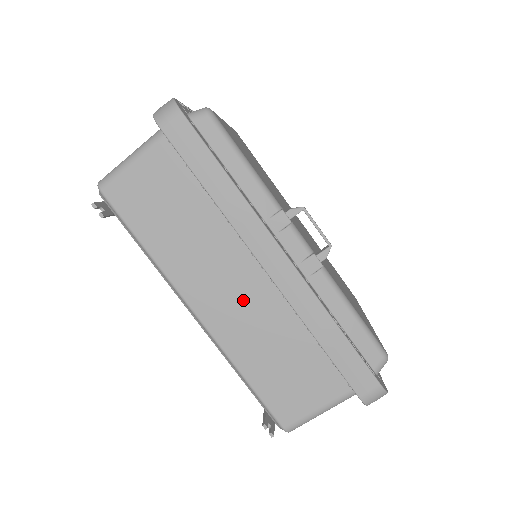
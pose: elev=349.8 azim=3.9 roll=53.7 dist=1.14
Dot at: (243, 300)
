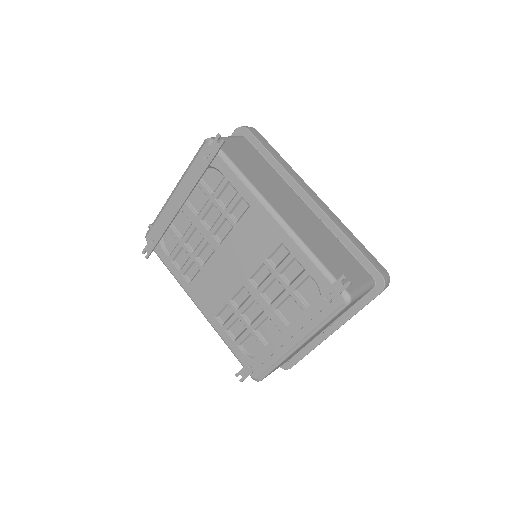
Dot at: (301, 215)
